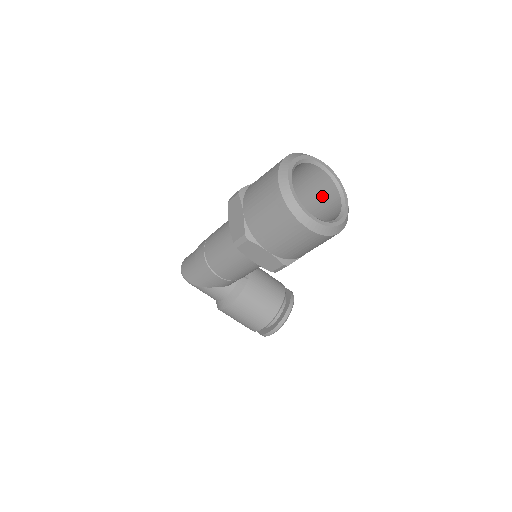
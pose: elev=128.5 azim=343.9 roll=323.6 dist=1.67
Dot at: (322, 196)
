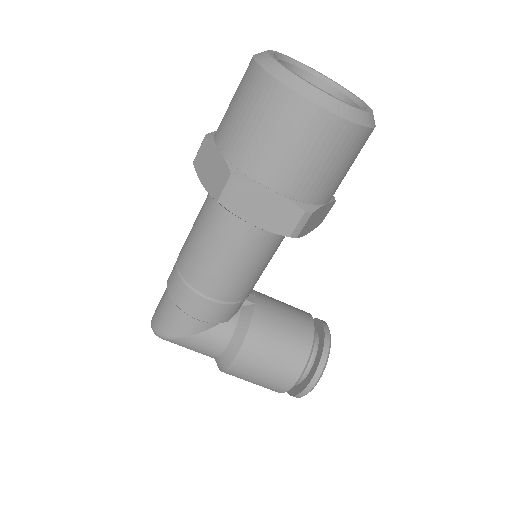
Dot at: occluded
